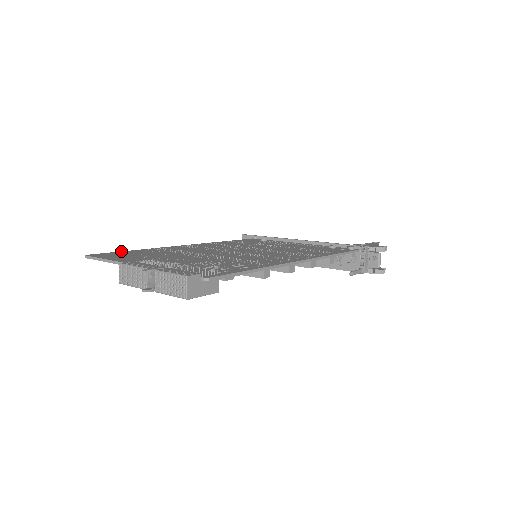
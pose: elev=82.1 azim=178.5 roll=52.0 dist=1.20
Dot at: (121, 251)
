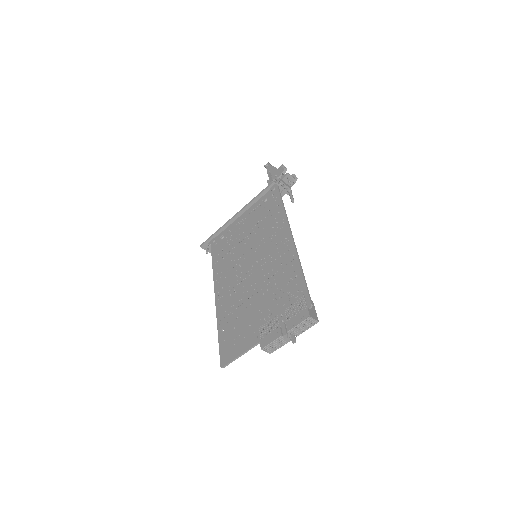
Dot at: occluded
